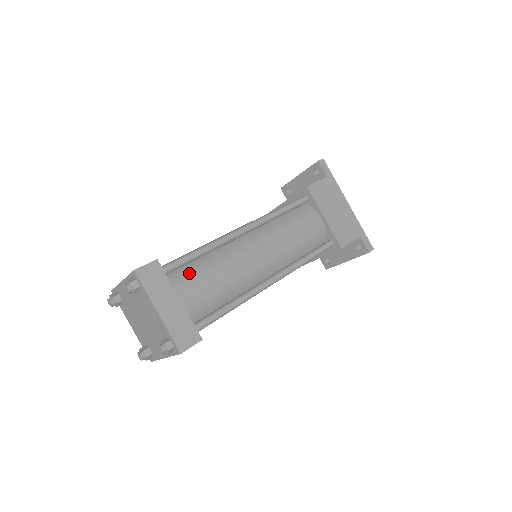
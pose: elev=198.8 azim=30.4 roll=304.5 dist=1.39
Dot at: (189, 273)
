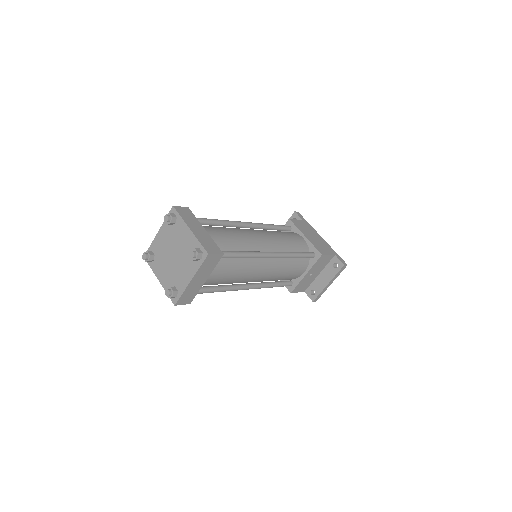
Dot at: (210, 227)
